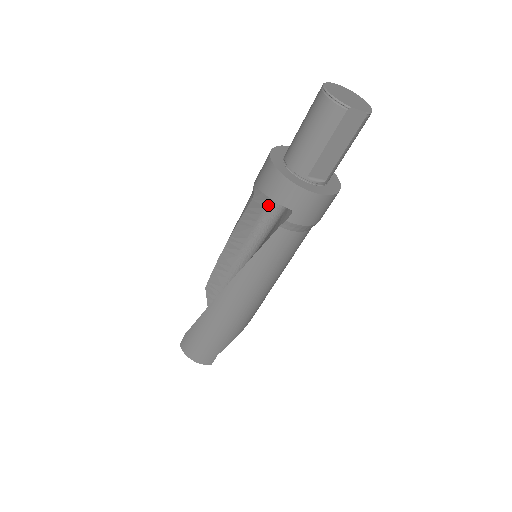
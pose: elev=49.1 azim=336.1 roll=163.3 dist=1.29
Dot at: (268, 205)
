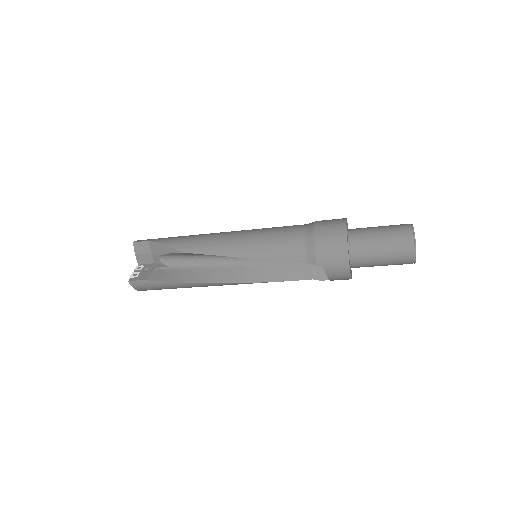
Dot at: occluded
